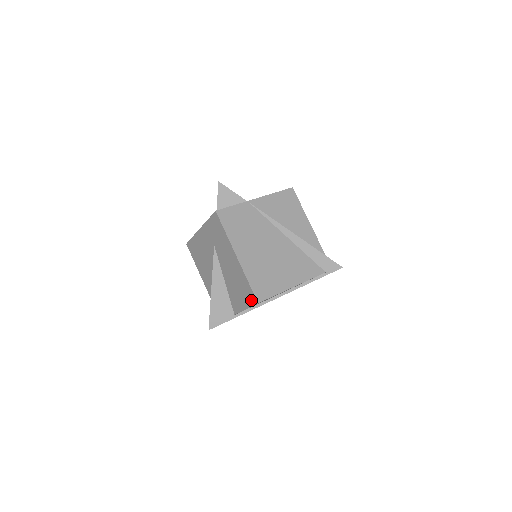
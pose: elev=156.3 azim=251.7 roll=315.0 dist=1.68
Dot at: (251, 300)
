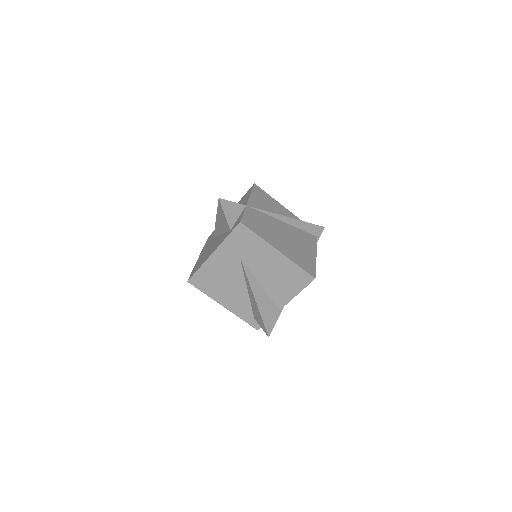
Dot at: (305, 281)
